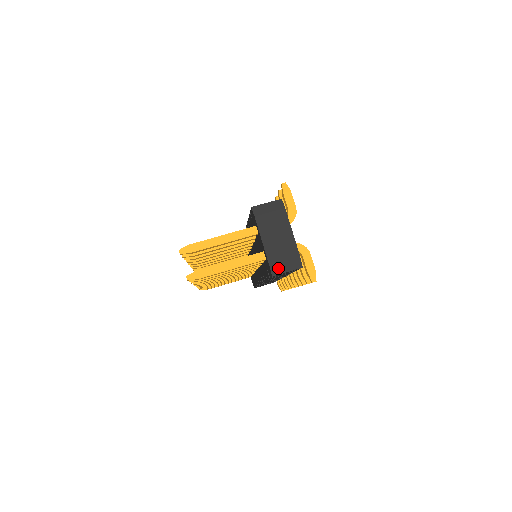
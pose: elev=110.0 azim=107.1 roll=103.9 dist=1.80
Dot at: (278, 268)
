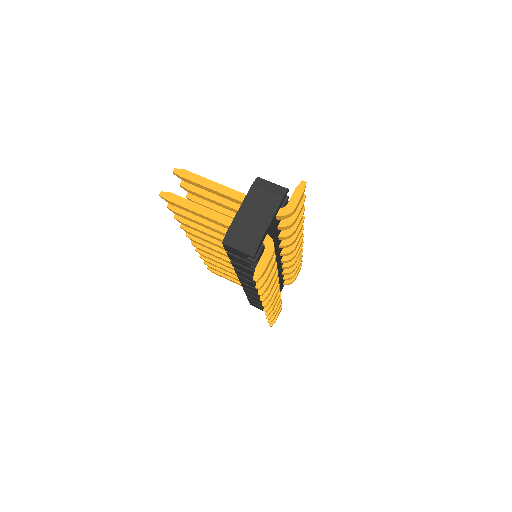
Dot at: (232, 239)
